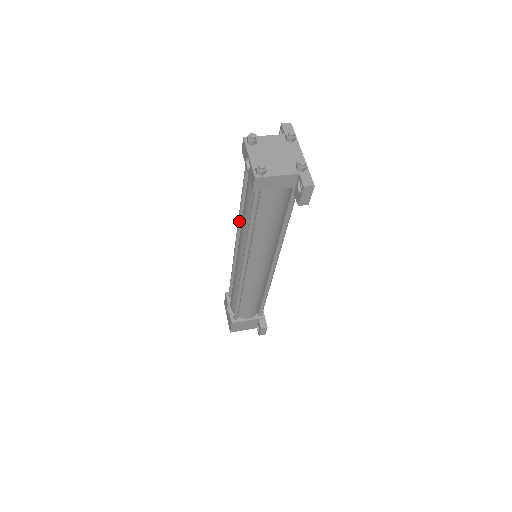
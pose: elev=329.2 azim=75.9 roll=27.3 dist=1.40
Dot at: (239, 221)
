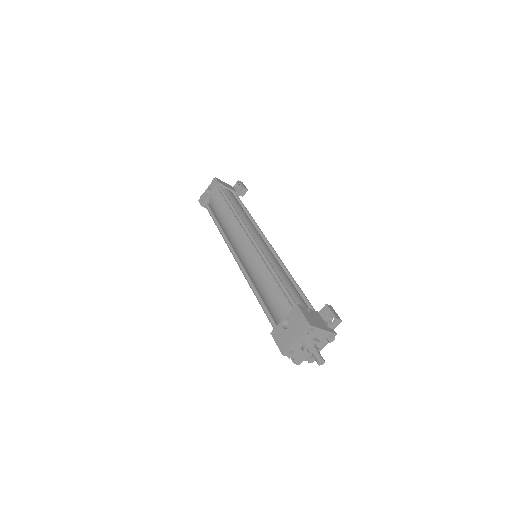
Dot at: (226, 238)
